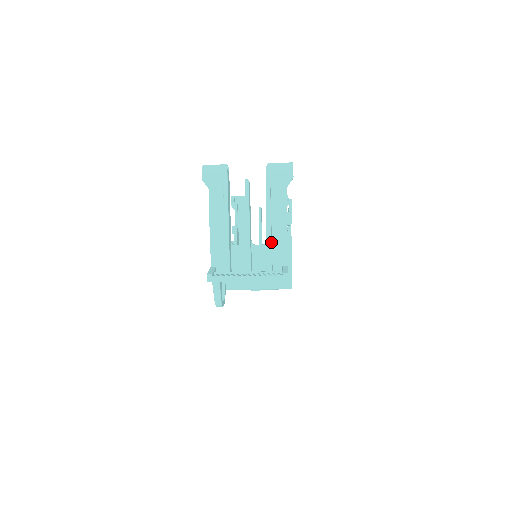
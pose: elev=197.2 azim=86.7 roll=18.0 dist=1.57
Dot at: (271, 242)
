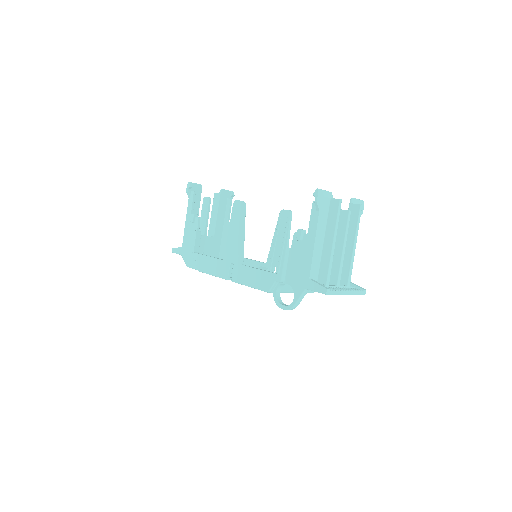
Dot at: occluded
